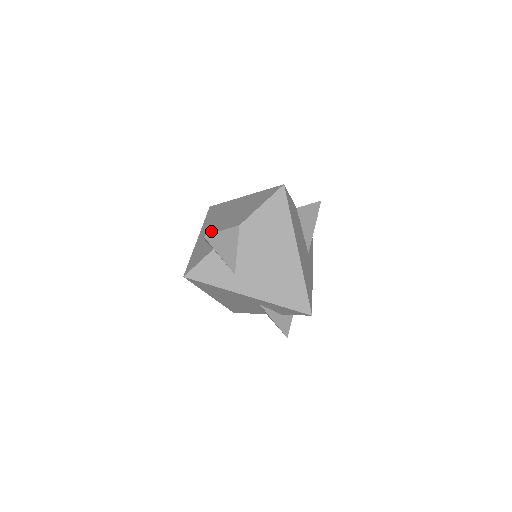
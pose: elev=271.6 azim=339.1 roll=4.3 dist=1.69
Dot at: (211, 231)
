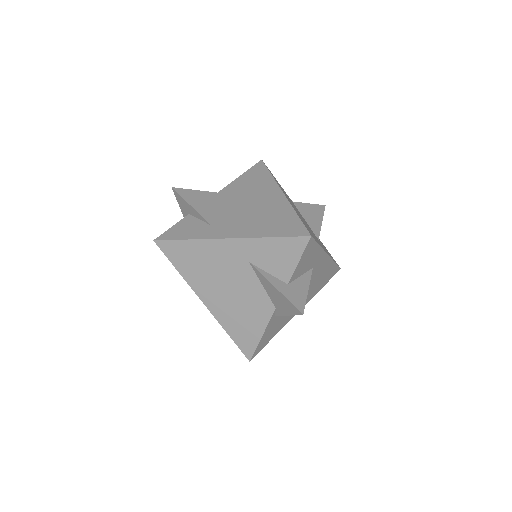
Dot at: occluded
